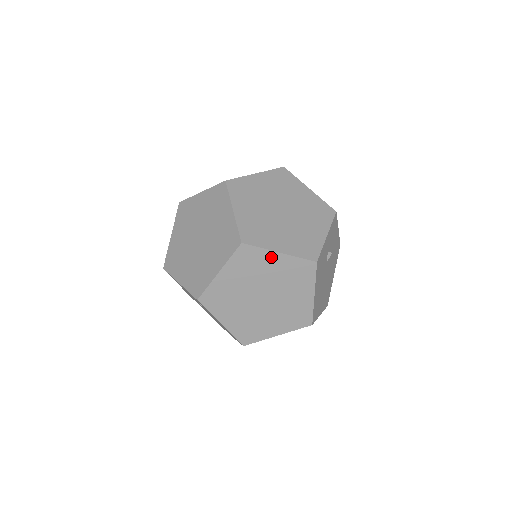
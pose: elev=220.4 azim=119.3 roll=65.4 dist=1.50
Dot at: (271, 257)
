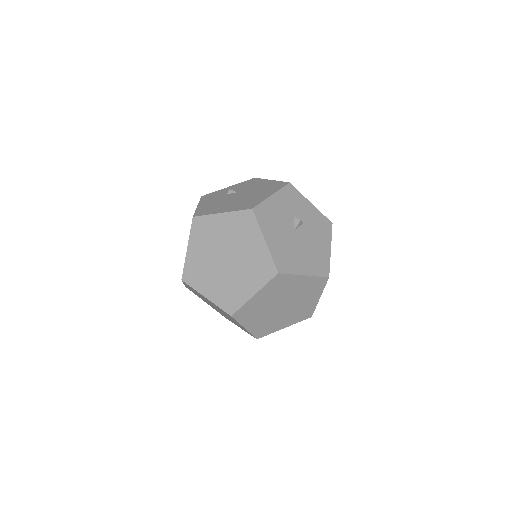
Dot at: occluded
